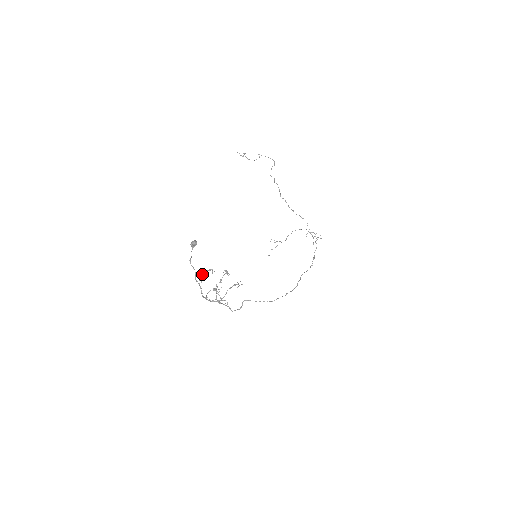
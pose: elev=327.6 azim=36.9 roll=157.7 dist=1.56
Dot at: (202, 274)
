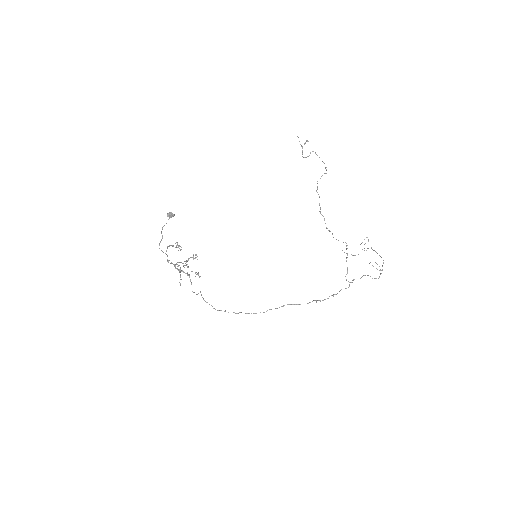
Dot at: (172, 245)
